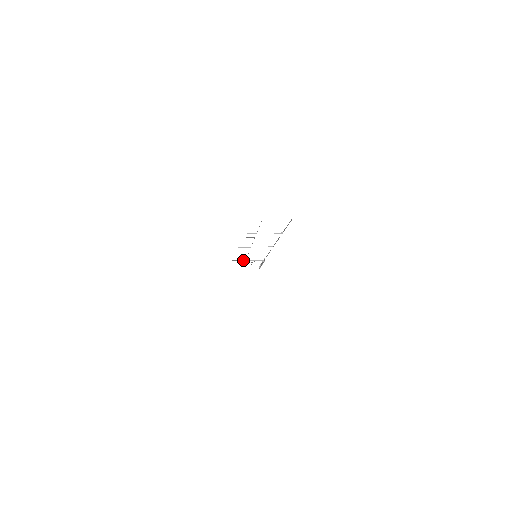
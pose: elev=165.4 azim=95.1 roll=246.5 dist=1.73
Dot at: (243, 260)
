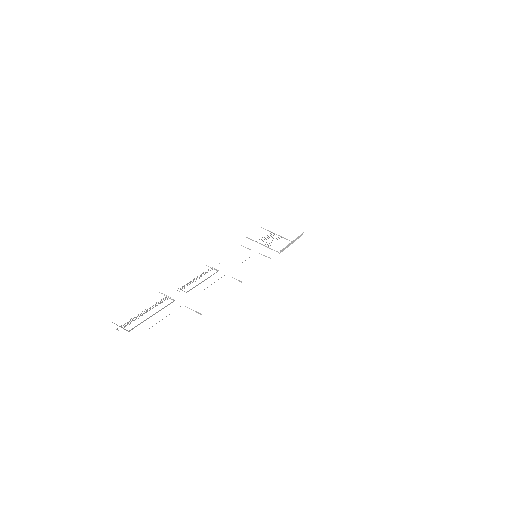
Dot at: (257, 242)
